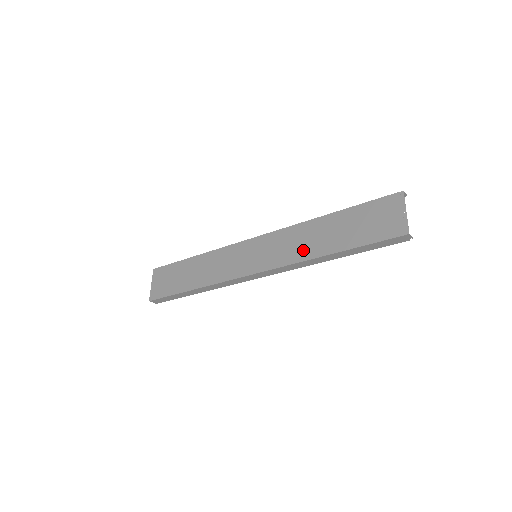
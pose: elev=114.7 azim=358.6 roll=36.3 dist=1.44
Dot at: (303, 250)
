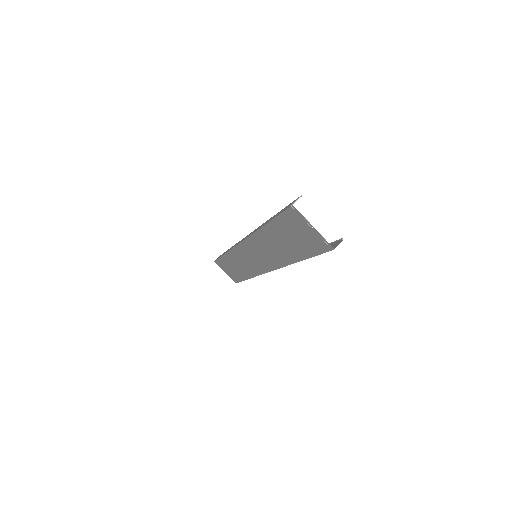
Dot at: (278, 257)
